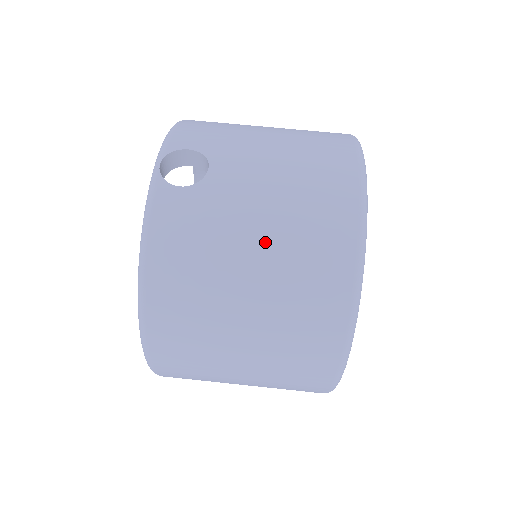
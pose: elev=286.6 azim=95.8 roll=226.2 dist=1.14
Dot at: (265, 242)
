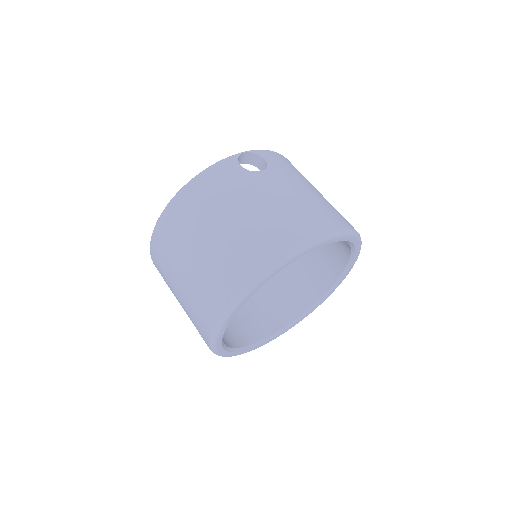
Dot at: (247, 216)
